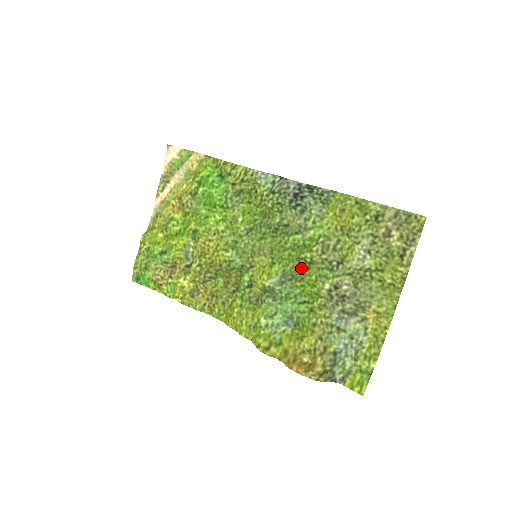
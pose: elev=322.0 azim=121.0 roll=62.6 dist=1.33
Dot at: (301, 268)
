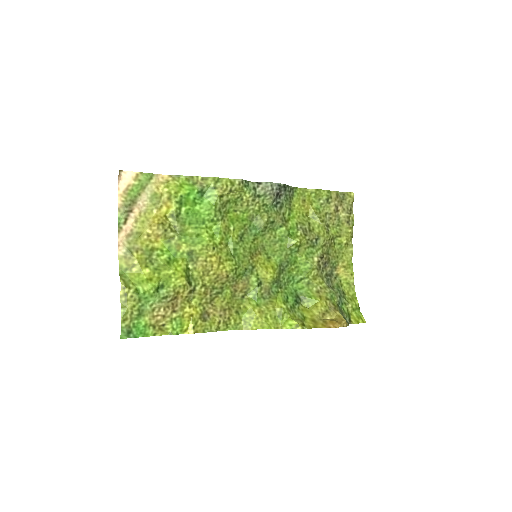
Dot at: (292, 253)
